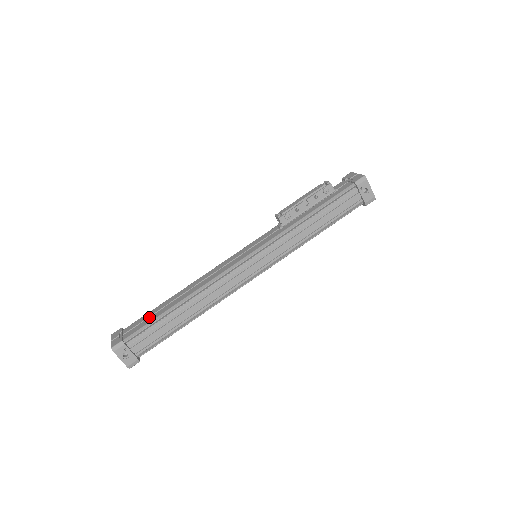
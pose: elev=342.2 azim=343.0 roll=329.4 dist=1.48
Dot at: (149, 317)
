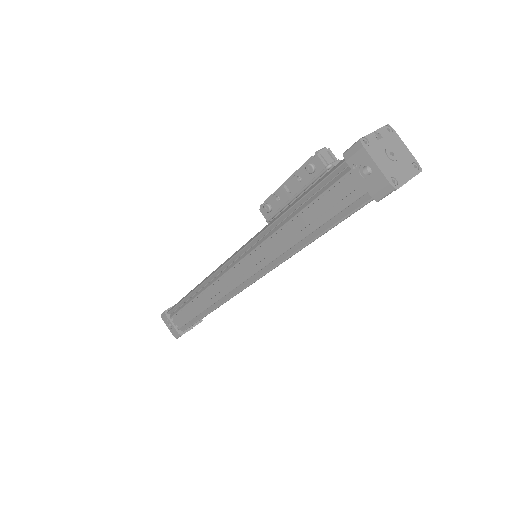
Dot at: occluded
